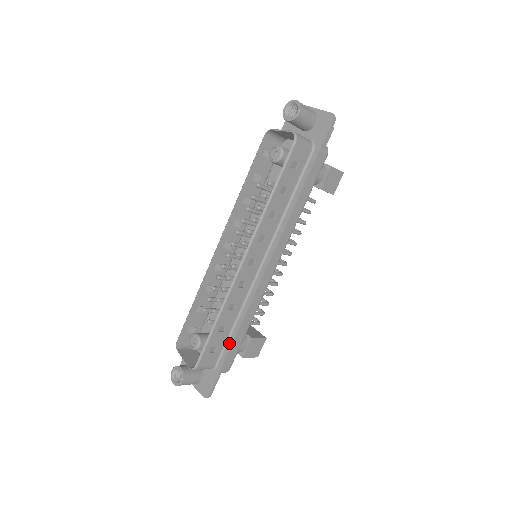
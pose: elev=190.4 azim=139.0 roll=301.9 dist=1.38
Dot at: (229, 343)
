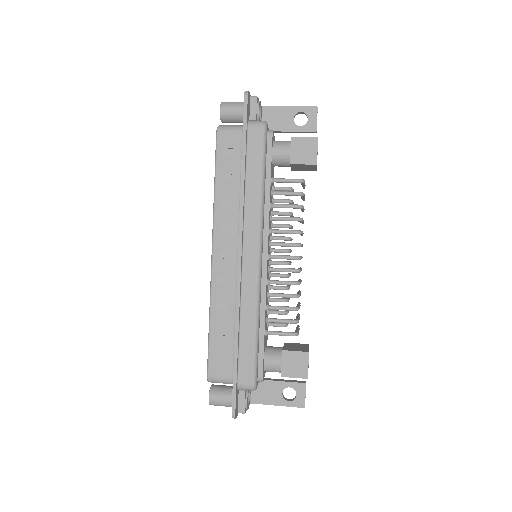
Dot at: (234, 349)
